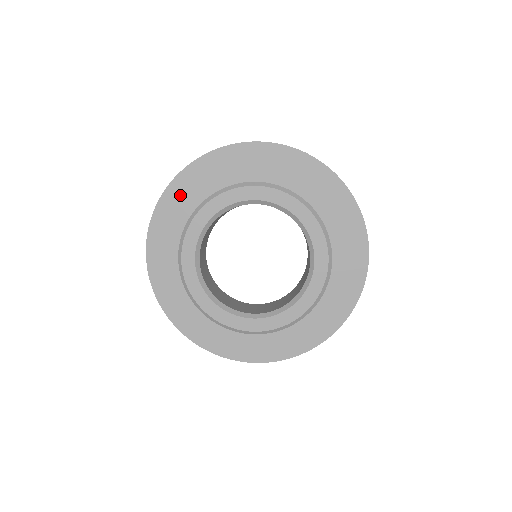
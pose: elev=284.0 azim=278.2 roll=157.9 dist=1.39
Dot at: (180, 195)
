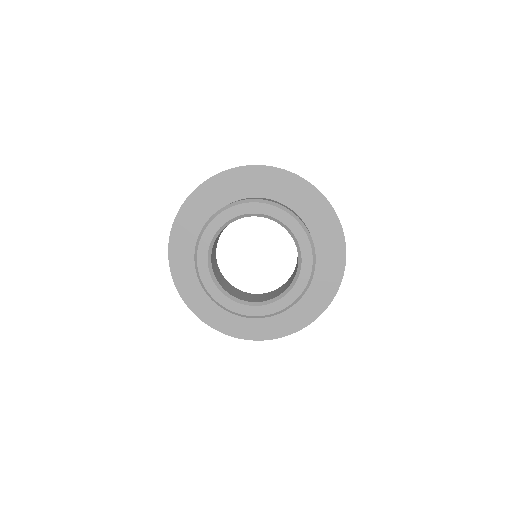
Dot at: (217, 188)
